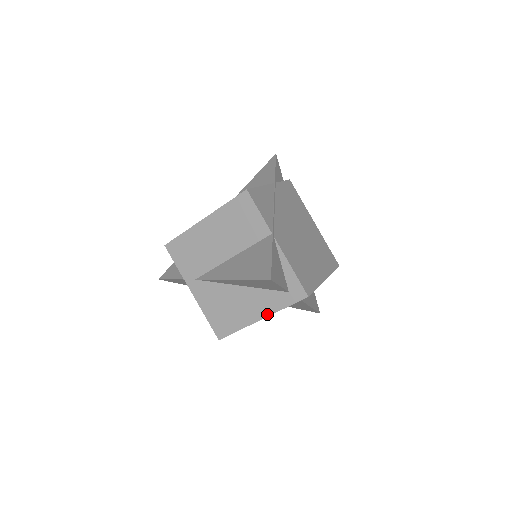
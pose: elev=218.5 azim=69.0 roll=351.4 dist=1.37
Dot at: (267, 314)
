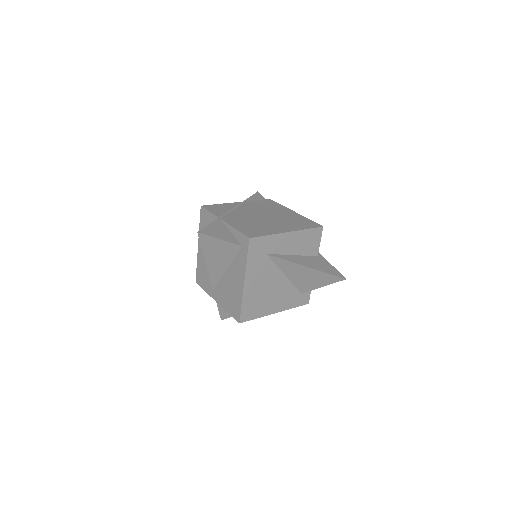
Dot at: (244, 275)
